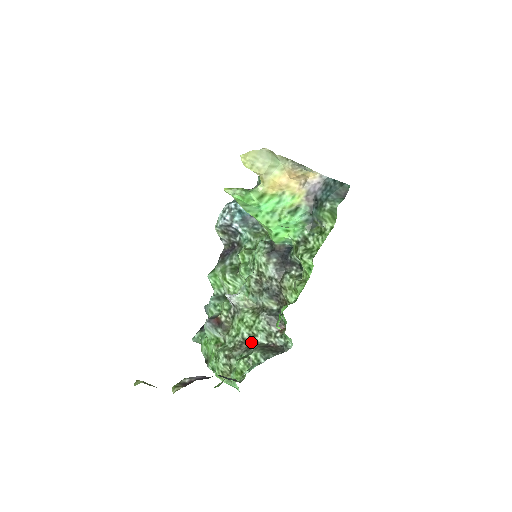
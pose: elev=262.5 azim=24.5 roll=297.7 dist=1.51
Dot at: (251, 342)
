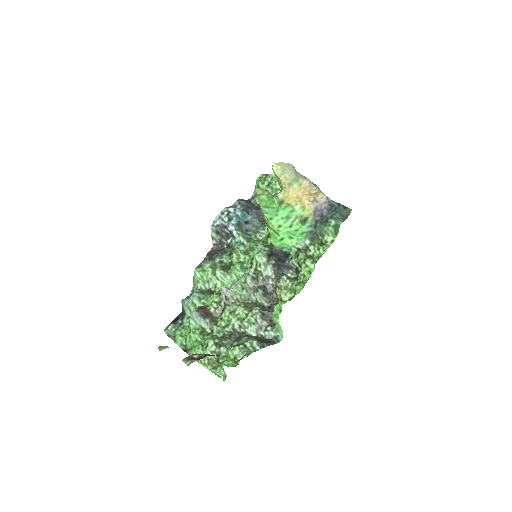
Dot at: (240, 333)
